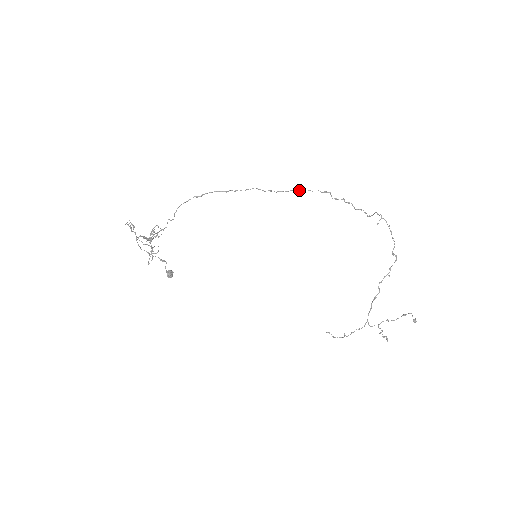
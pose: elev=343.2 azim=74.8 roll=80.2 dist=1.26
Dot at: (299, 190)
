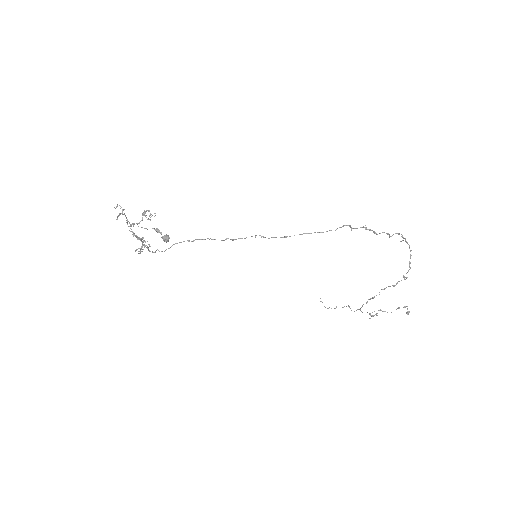
Dot at: (311, 233)
